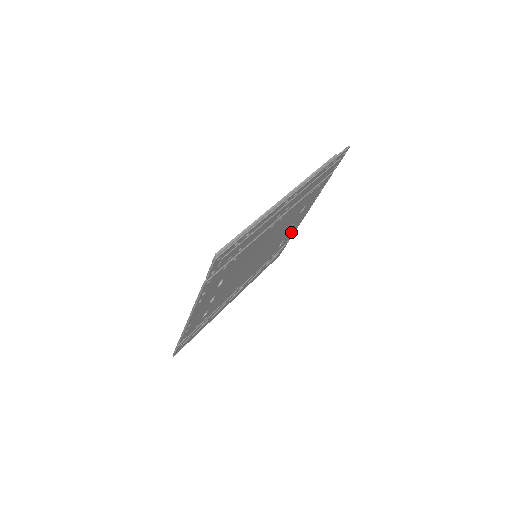
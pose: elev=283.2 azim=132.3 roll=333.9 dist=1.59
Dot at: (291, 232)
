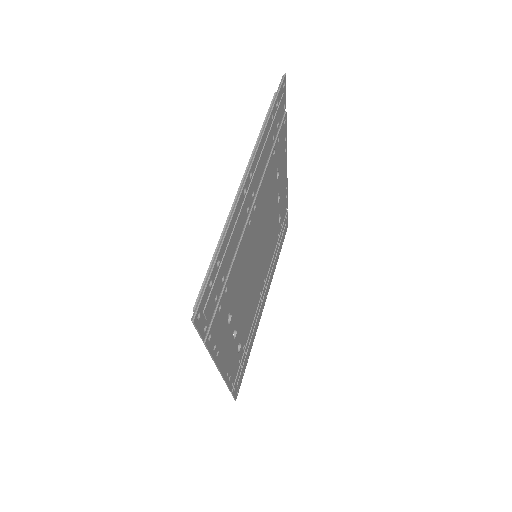
Dot at: (283, 200)
